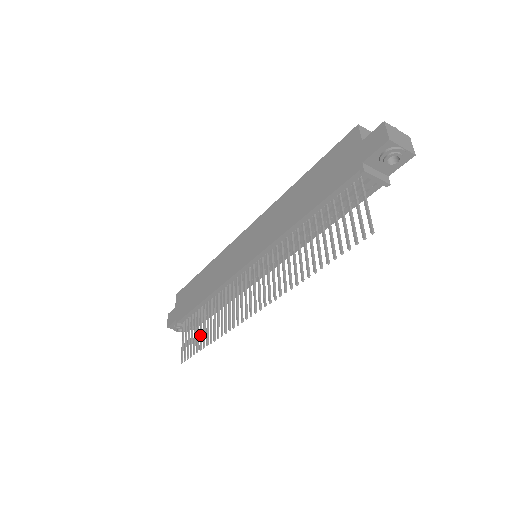
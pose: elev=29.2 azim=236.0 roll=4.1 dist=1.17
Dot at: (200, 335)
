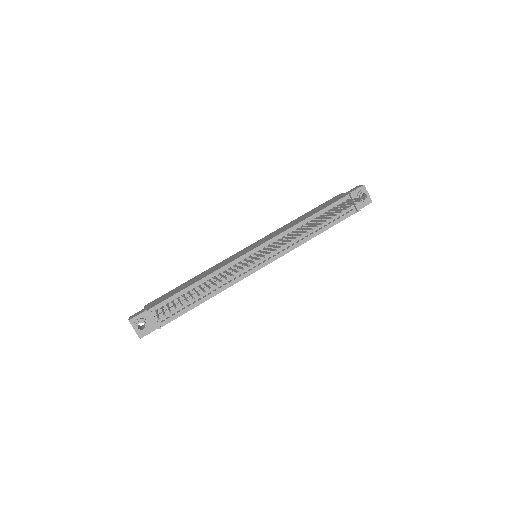
Dot at: occluded
